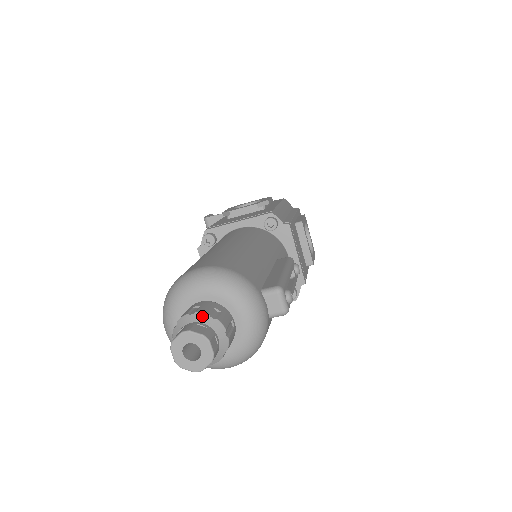
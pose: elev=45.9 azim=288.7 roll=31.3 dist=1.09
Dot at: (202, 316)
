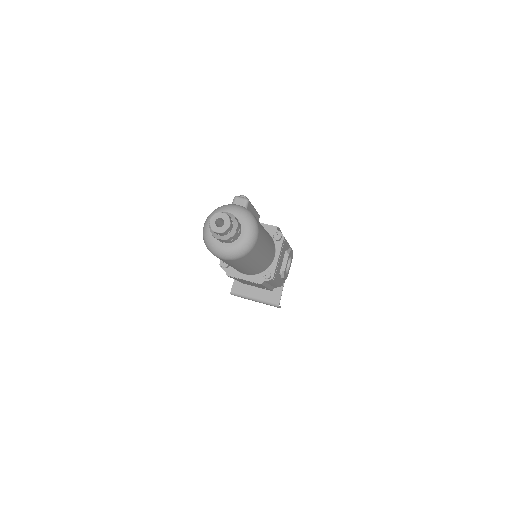
Dot at: occluded
